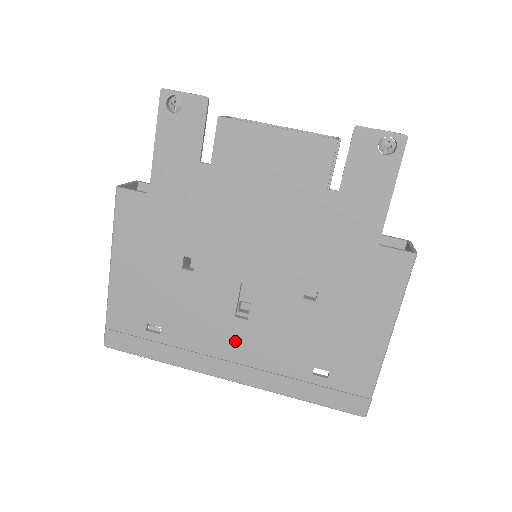
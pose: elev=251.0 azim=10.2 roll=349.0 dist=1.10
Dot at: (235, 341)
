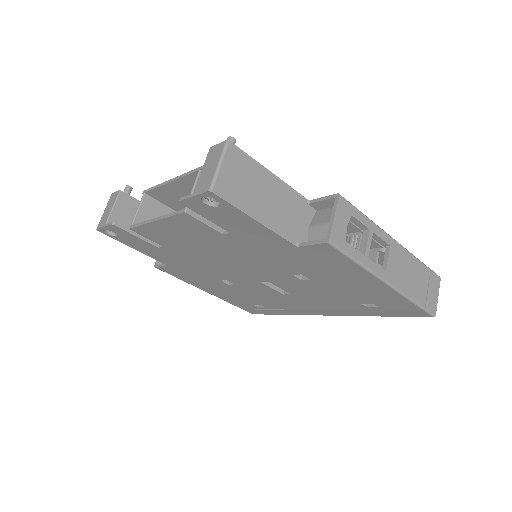
Dot at: (301, 303)
